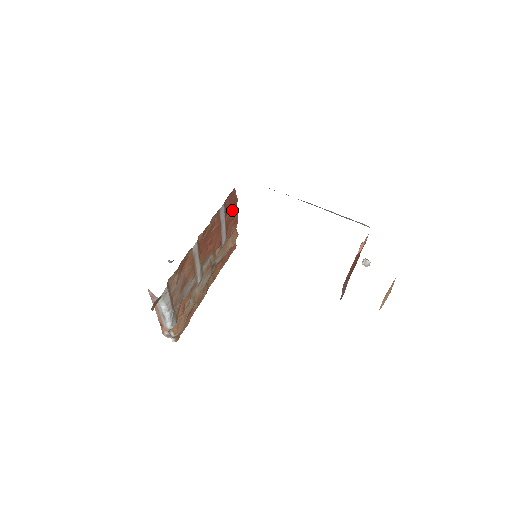
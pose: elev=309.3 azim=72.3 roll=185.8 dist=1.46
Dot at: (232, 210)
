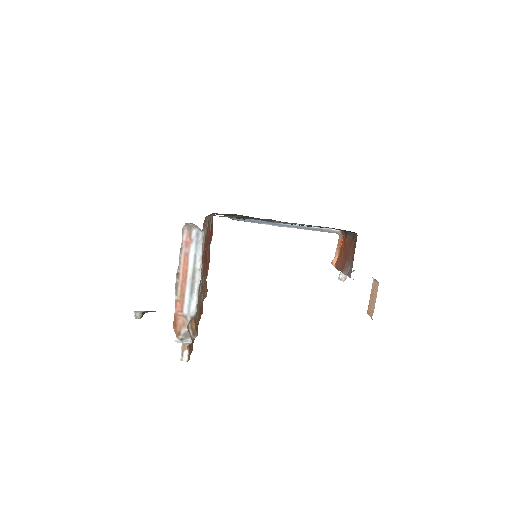
Dot at: occluded
